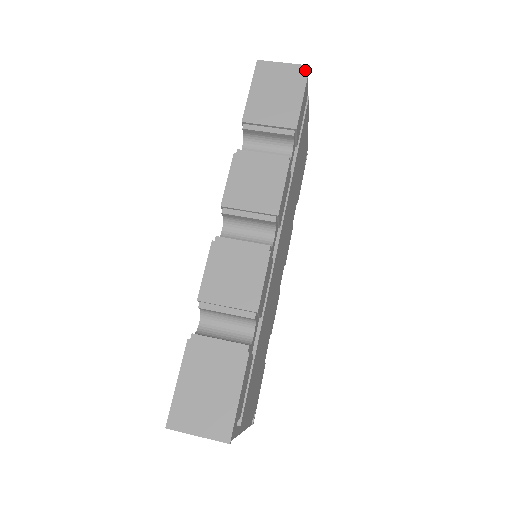
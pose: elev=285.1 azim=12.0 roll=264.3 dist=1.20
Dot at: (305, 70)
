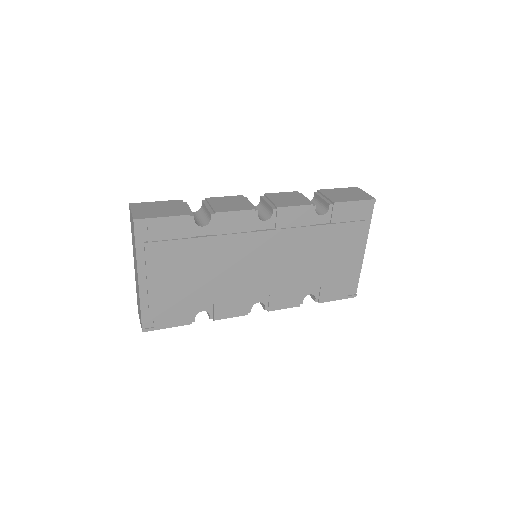
Dot at: (371, 198)
